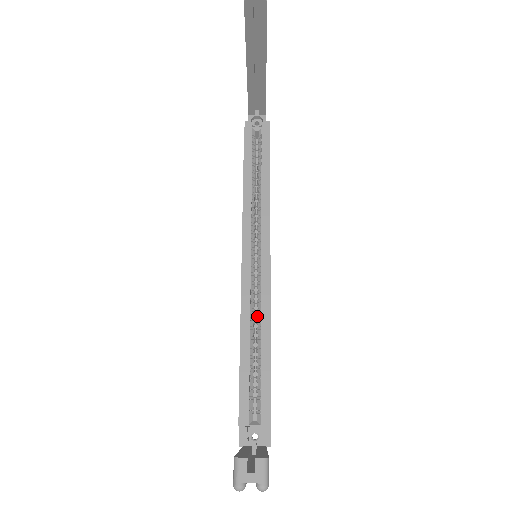
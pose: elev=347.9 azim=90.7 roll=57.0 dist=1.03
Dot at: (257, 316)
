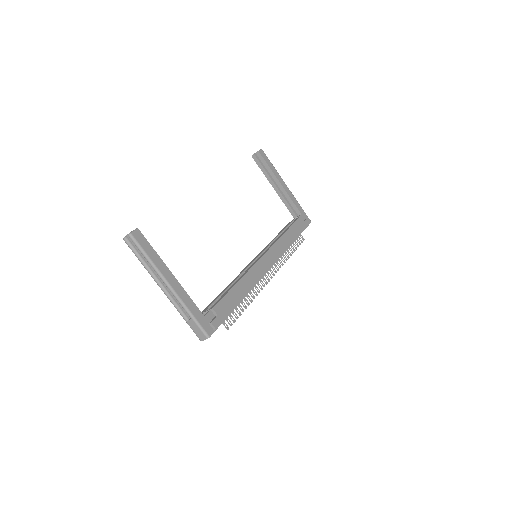
Dot at: occluded
